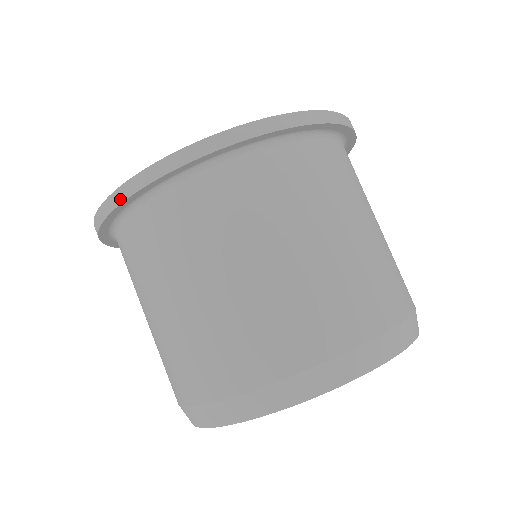
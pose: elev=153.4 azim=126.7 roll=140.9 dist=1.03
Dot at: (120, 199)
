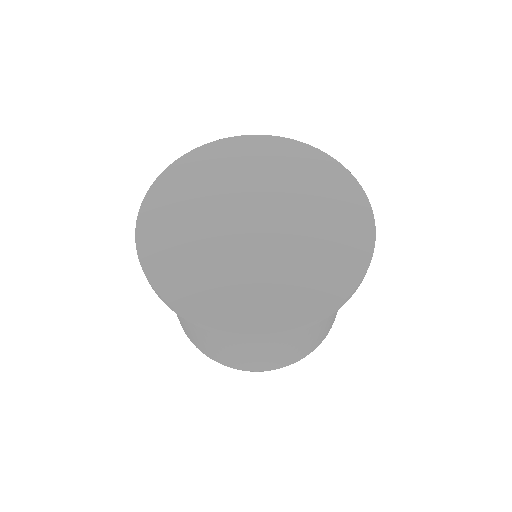
Dot at: (158, 296)
